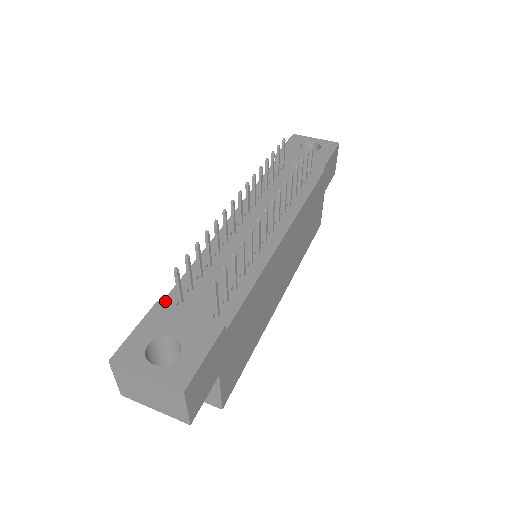
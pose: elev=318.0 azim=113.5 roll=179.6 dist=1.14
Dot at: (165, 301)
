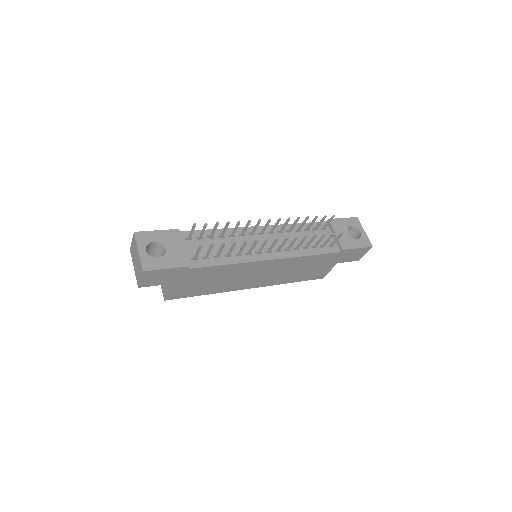
Dot at: (183, 232)
